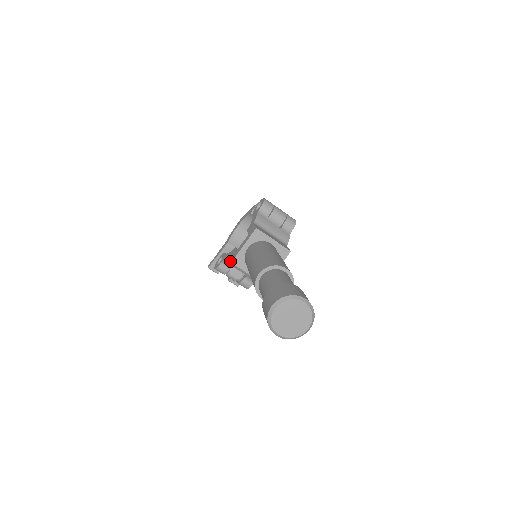
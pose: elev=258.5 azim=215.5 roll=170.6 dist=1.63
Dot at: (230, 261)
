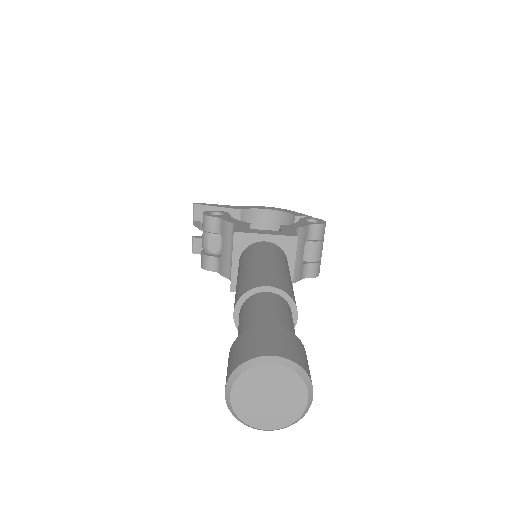
Dot at: (229, 228)
